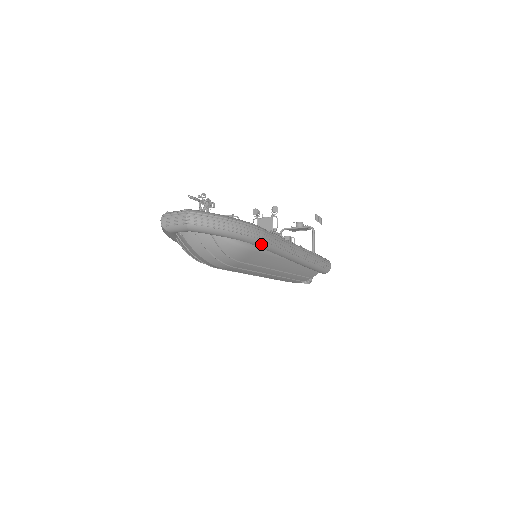
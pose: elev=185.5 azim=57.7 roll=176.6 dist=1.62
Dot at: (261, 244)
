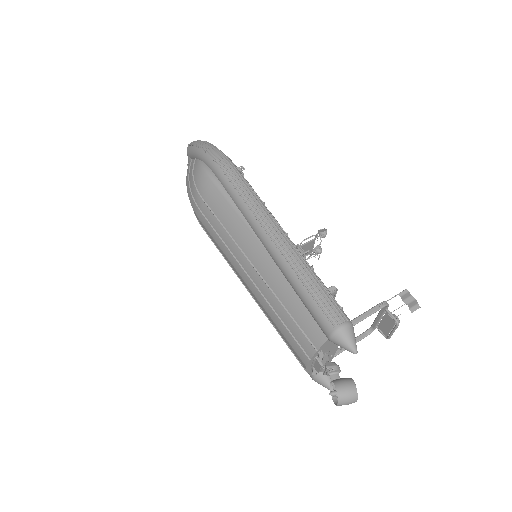
Dot at: (221, 176)
